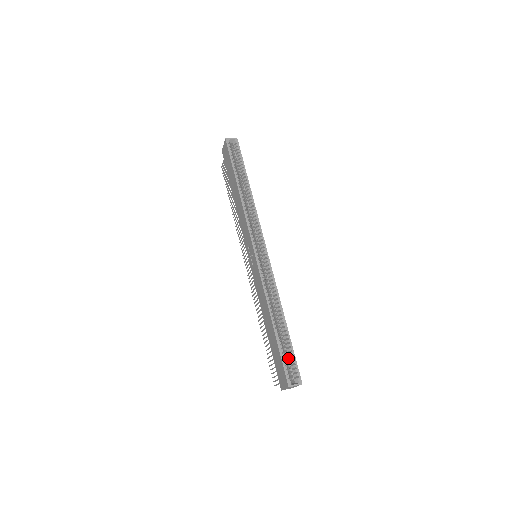
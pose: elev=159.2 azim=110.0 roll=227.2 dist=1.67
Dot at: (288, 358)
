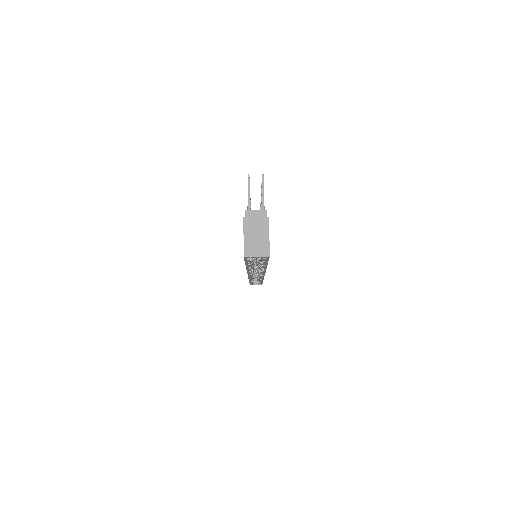
Dot at: (257, 280)
